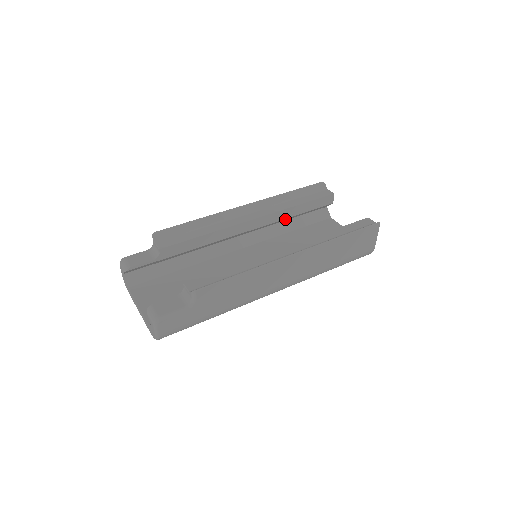
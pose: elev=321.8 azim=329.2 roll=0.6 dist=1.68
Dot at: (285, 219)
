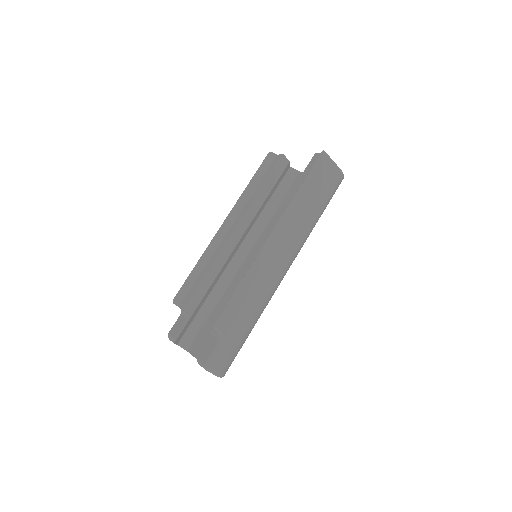
Dot at: (262, 207)
